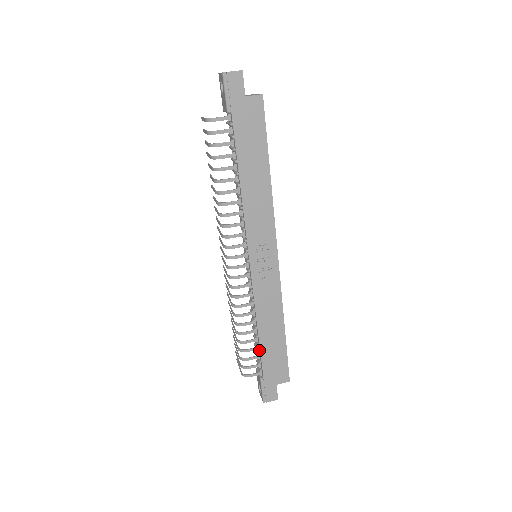
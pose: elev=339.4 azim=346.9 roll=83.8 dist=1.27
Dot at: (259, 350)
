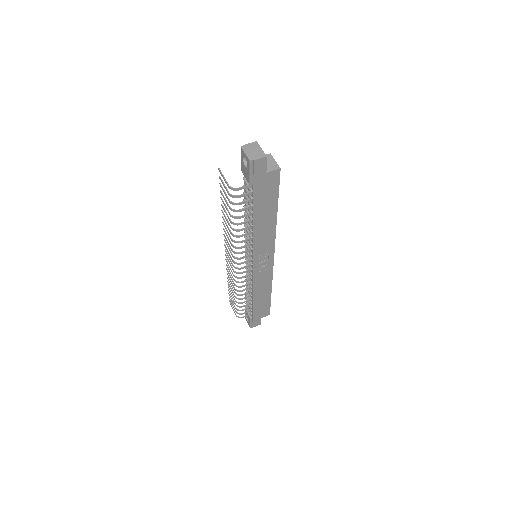
Dot at: (251, 304)
